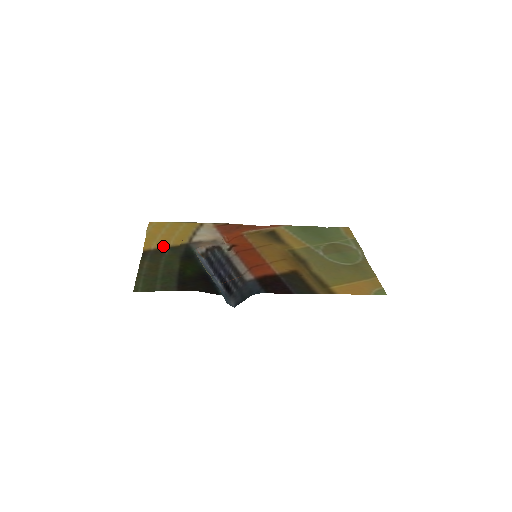
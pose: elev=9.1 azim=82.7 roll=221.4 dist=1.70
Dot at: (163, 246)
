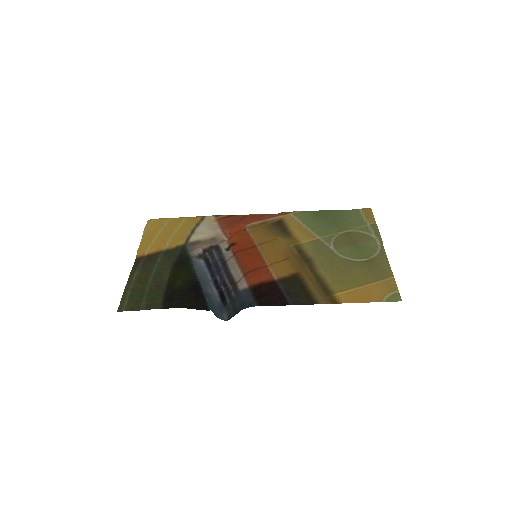
Dot at: (157, 250)
